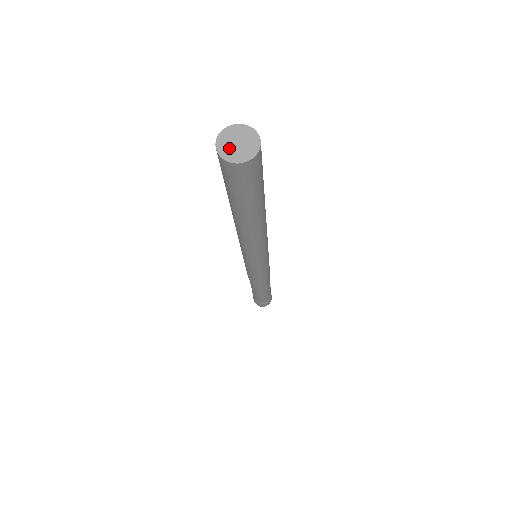
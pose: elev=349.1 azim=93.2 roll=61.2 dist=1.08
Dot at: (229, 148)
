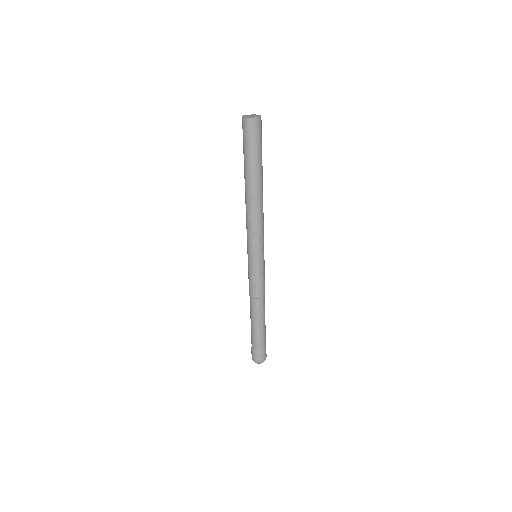
Dot at: (248, 116)
